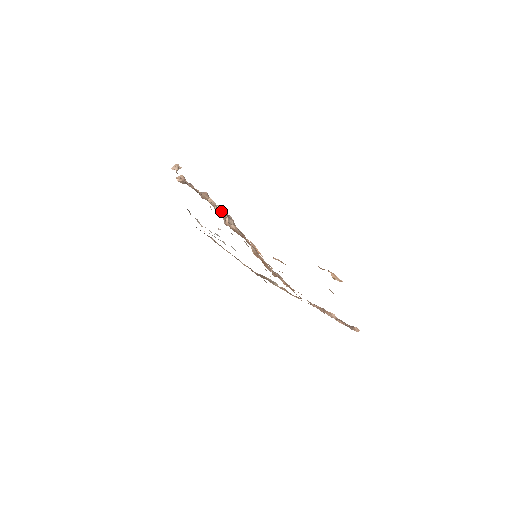
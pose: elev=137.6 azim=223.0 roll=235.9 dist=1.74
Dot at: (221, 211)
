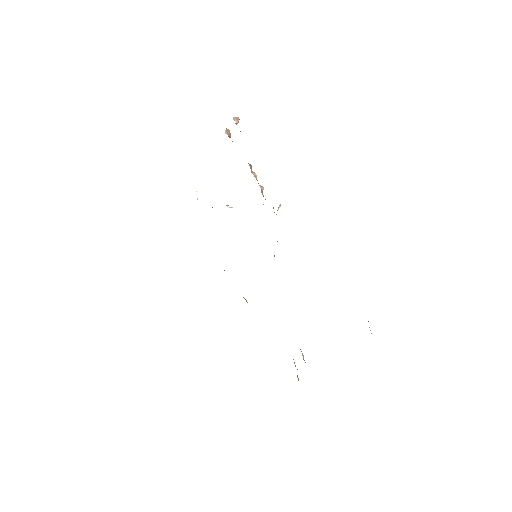
Dot at: occluded
